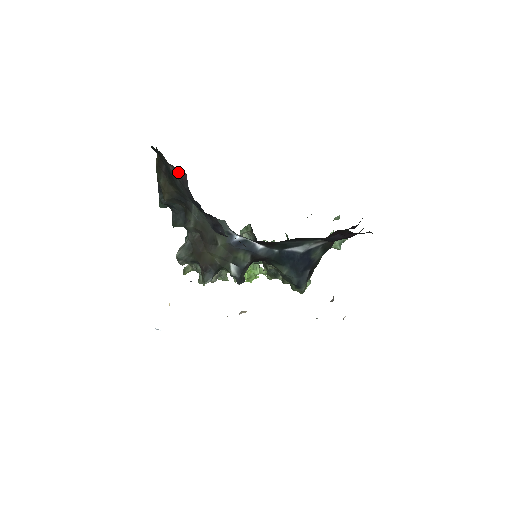
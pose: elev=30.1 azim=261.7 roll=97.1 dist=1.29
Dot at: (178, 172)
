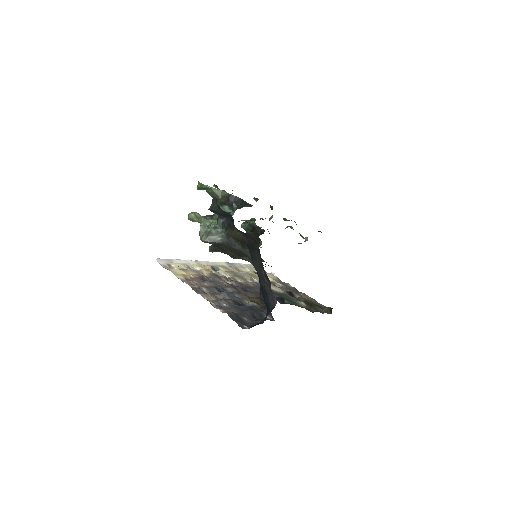
Dot at: occluded
